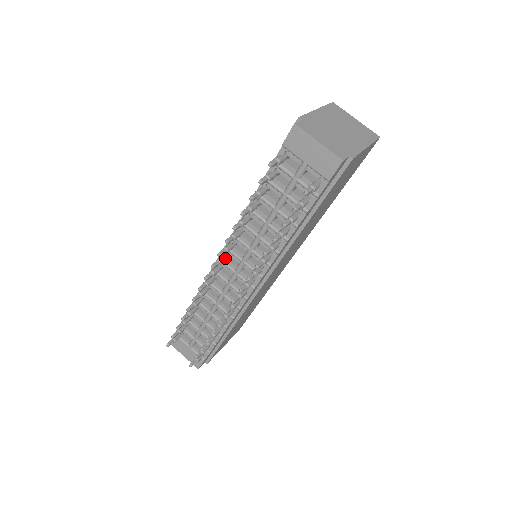
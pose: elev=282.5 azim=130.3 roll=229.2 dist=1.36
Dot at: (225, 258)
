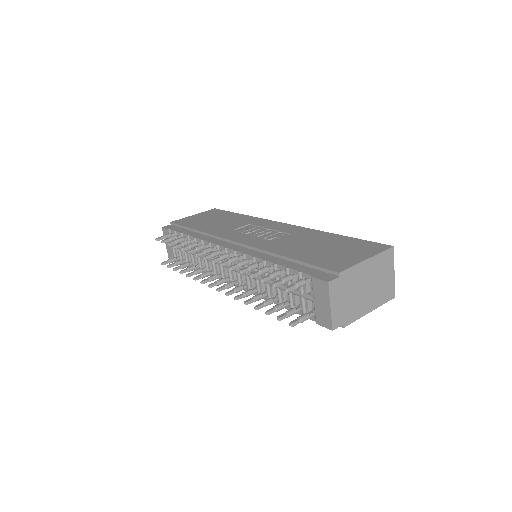
Dot at: occluded
